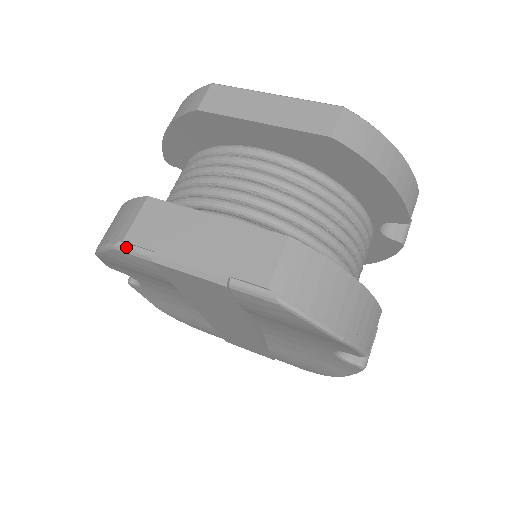
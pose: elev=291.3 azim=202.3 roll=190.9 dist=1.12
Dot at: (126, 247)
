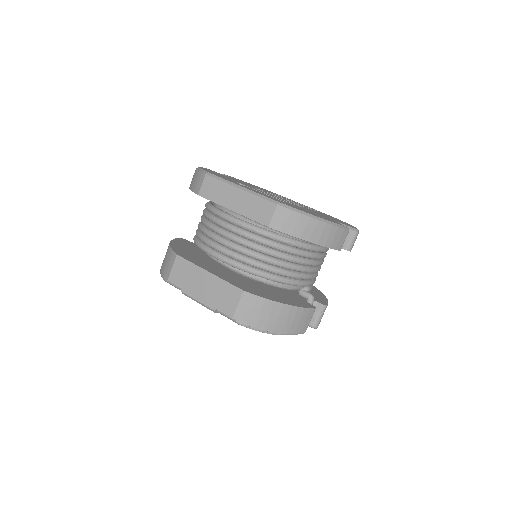
Dot at: (170, 283)
